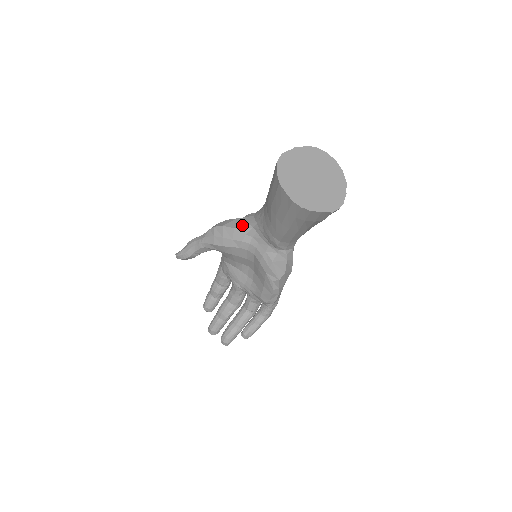
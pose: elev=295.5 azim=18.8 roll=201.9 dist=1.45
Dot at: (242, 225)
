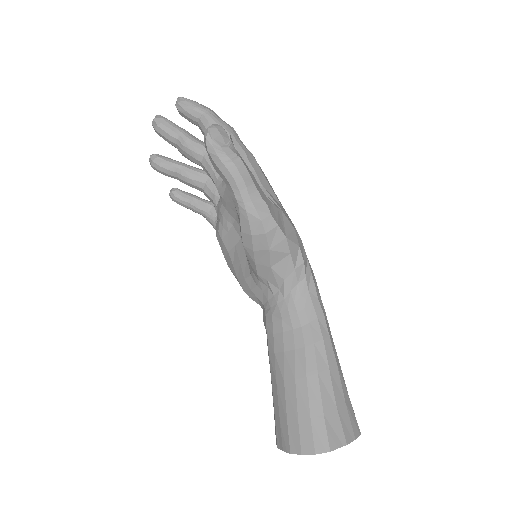
Dot at: (279, 276)
